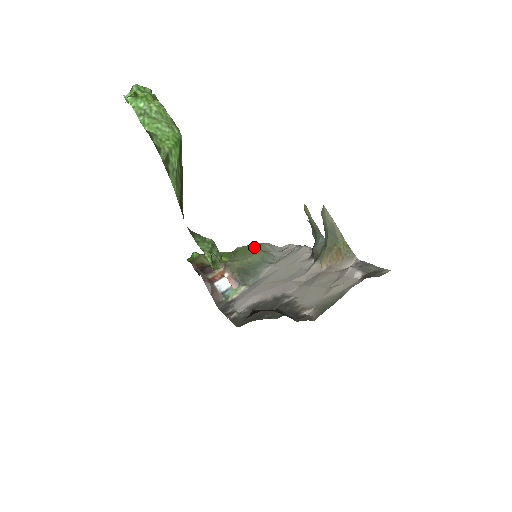
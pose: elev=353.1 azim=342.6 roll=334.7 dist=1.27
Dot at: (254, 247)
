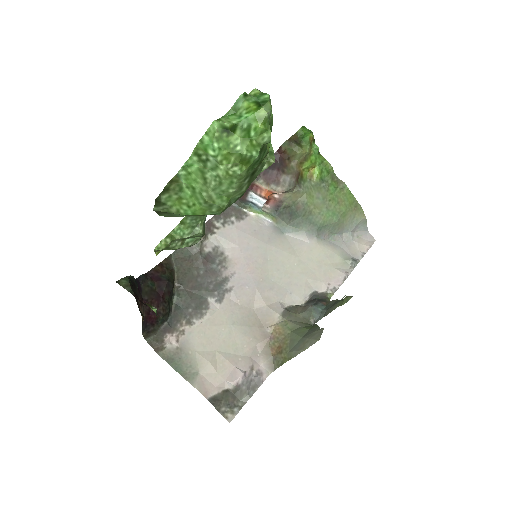
Dot at: (347, 206)
